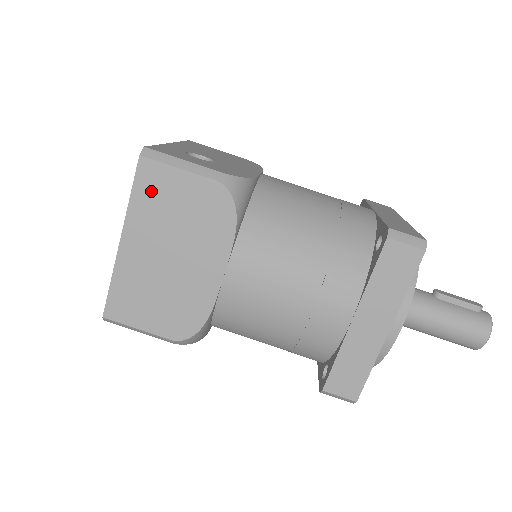
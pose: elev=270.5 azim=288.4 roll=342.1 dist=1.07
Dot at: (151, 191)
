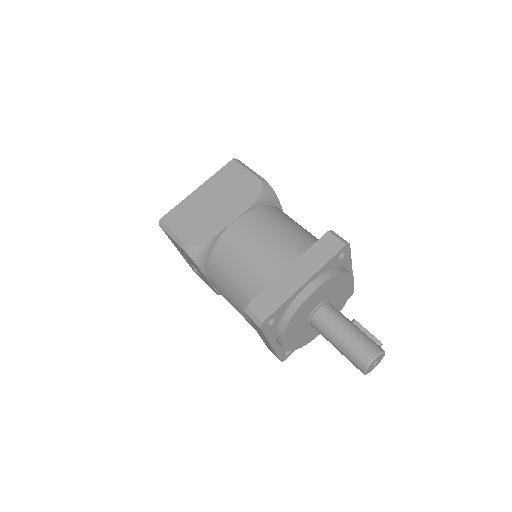
Dot at: (227, 173)
